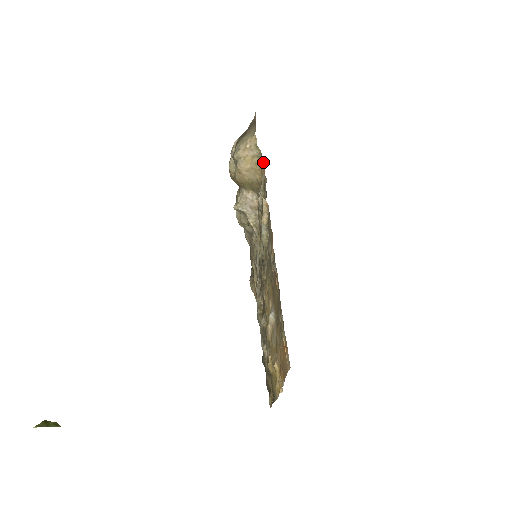
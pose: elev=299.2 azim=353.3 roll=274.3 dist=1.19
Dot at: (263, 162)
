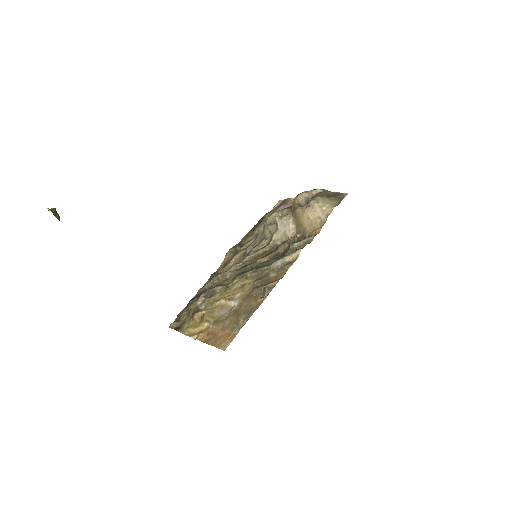
Dot at: occluded
